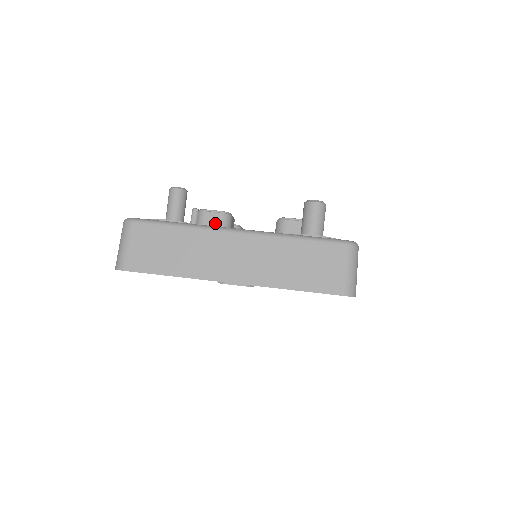
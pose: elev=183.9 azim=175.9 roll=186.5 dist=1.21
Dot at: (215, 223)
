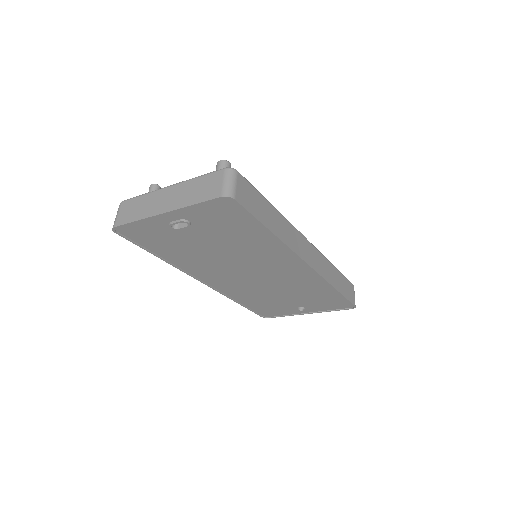
Dot at: occluded
